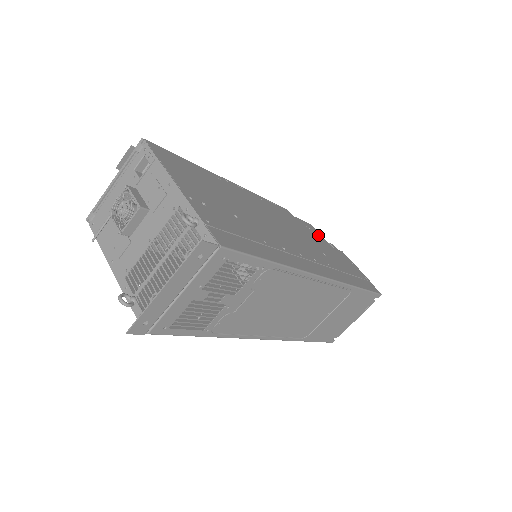
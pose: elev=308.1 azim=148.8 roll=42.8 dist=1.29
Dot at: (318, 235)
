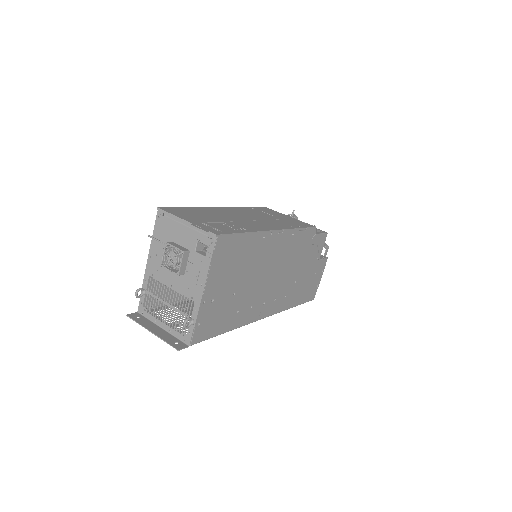
Dot at: (319, 249)
